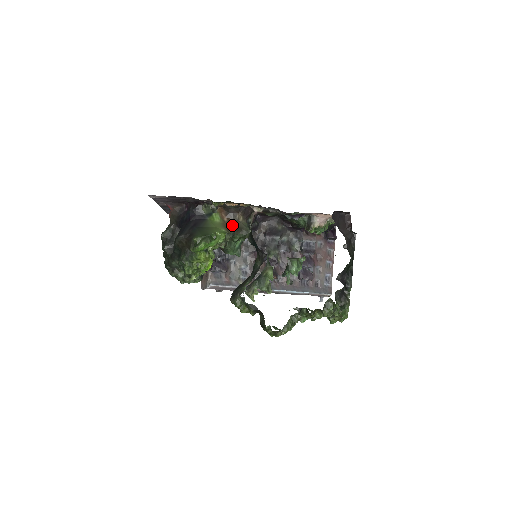
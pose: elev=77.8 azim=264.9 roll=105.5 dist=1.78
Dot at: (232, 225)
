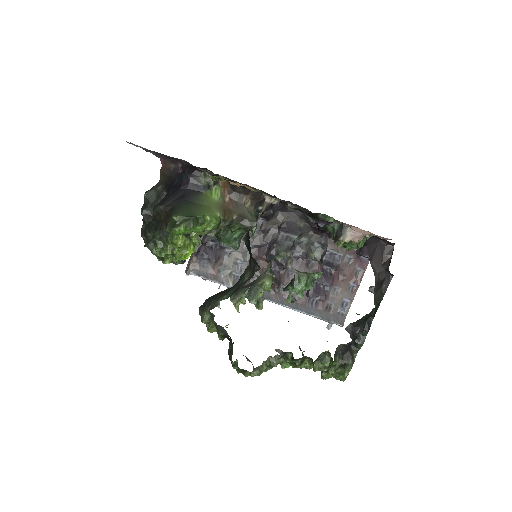
Dot at: (233, 209)
